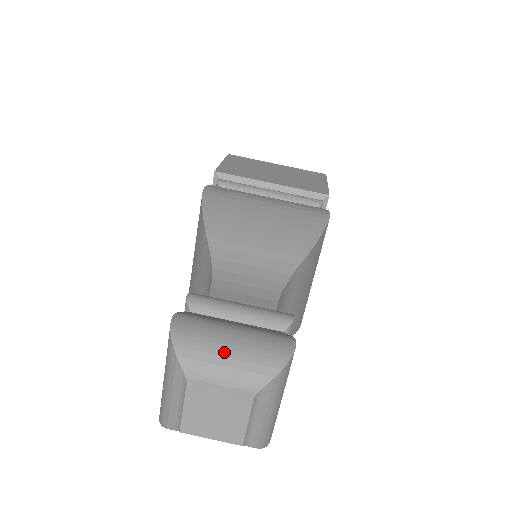
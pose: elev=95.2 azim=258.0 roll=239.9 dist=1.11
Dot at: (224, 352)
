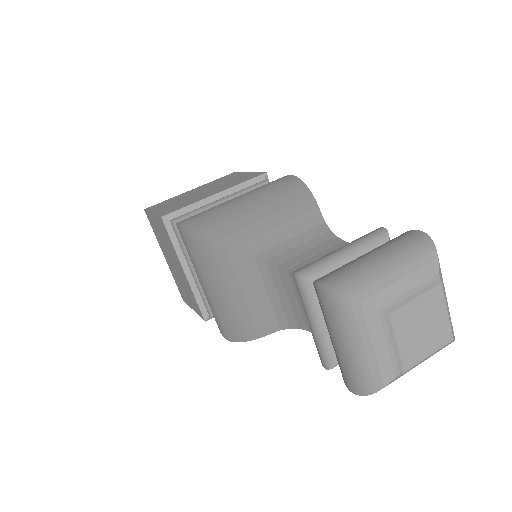
Dot at: (388, 271)
